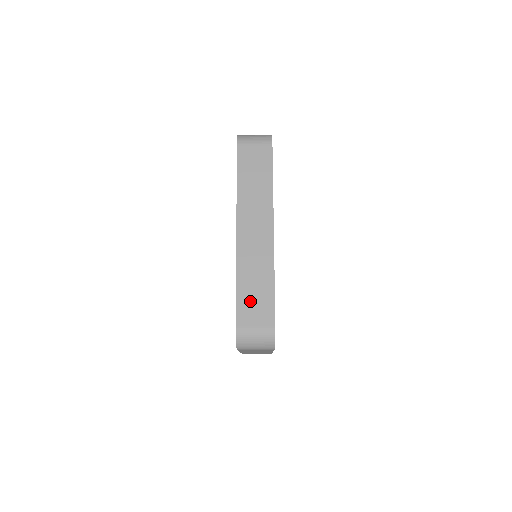
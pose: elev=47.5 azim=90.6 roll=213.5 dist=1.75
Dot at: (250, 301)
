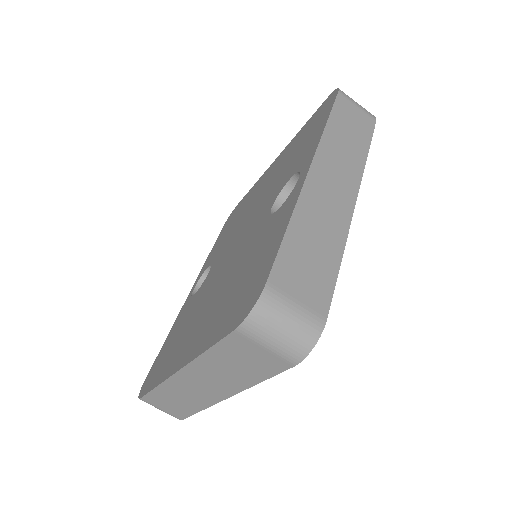
Dot at: (301, 260)
